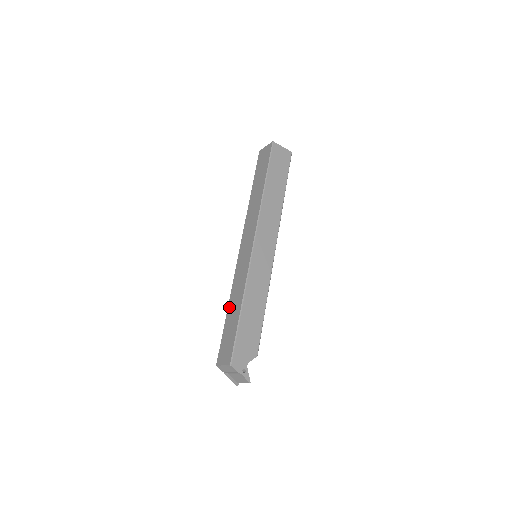
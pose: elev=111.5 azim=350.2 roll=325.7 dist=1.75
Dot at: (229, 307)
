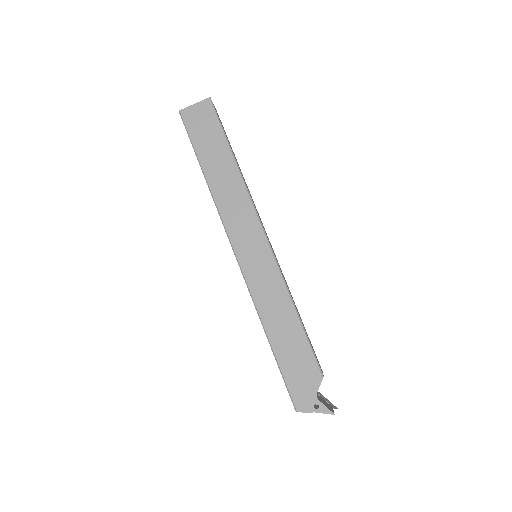
Dot at: occluded
